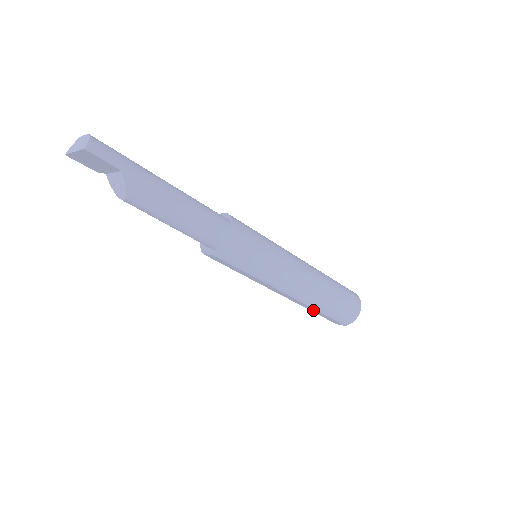
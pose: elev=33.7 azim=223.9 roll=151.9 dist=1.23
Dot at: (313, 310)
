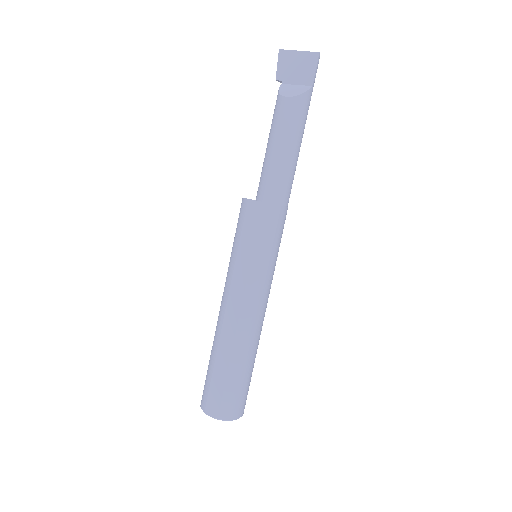
Dot at: (222, 363)
